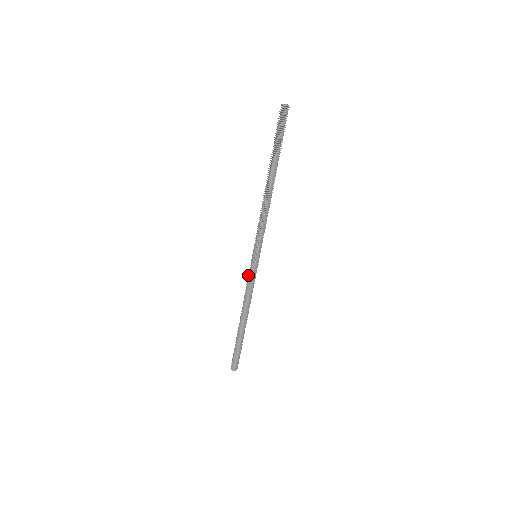
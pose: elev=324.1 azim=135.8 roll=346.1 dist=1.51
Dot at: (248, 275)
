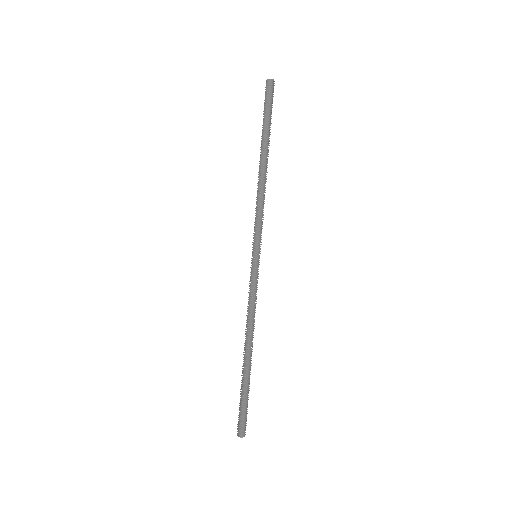
Dot at: (249, 283)
